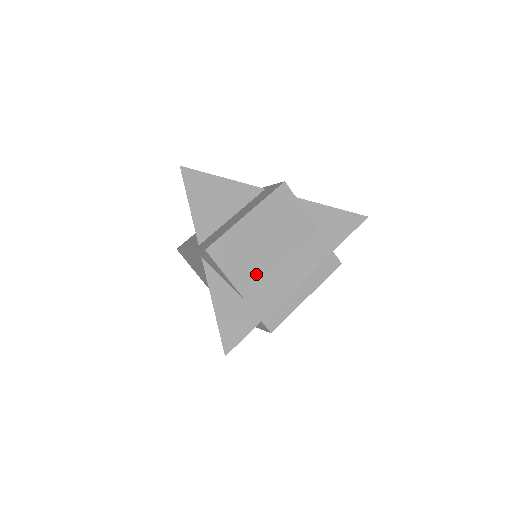
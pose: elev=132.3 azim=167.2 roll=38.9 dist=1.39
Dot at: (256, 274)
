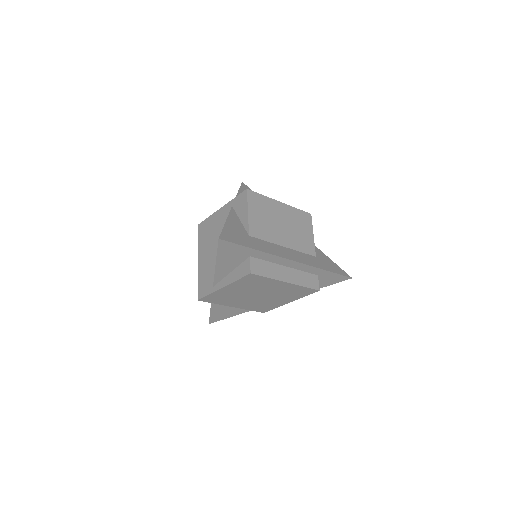
Dot at: (265, 233)
